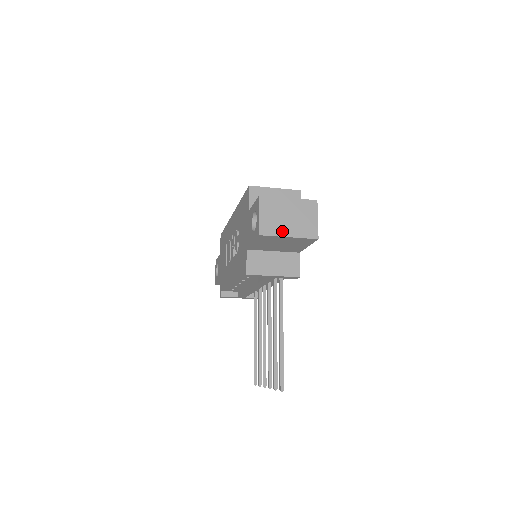
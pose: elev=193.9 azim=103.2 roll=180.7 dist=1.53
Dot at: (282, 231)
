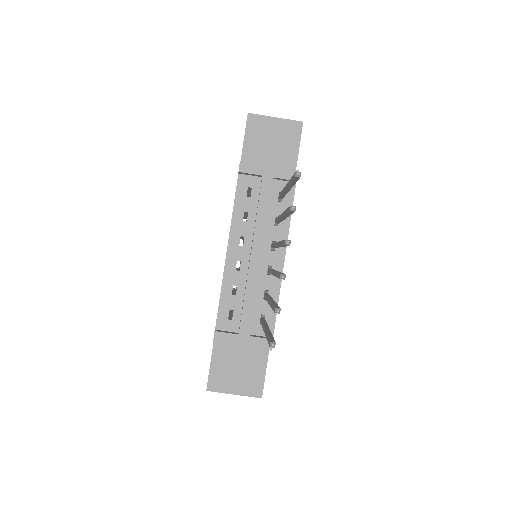
Dot at: (268, 118)
